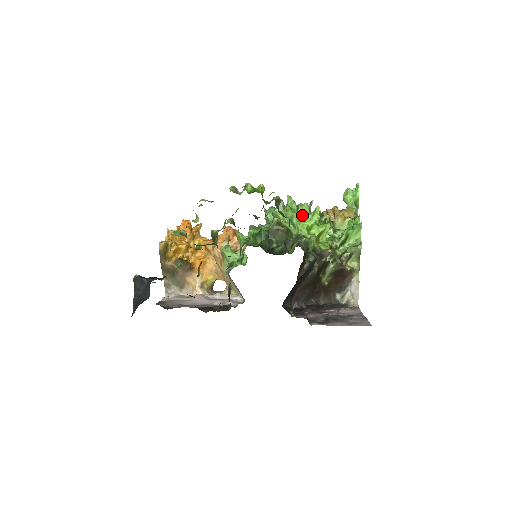
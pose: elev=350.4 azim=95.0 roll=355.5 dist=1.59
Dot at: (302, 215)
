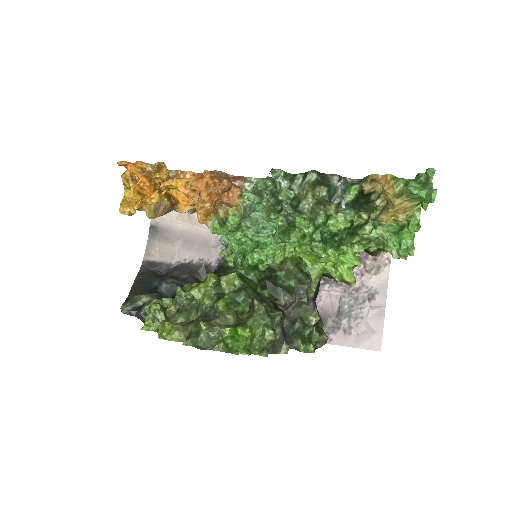
Dot at: (318, 256)
